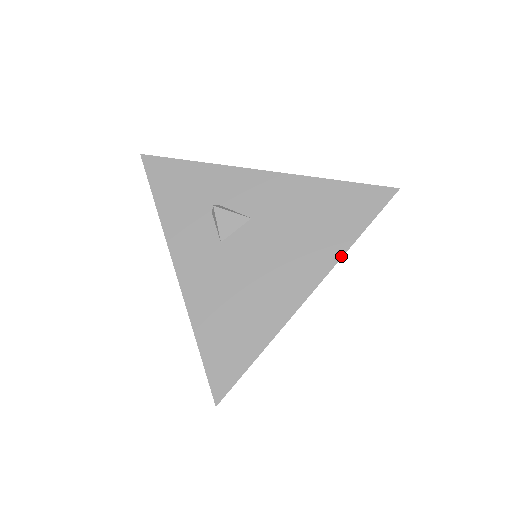
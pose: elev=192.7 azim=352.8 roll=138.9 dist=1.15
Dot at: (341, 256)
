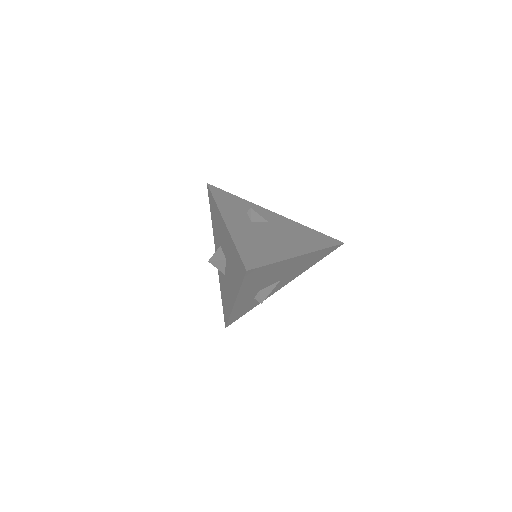
Dot at: (318, 250)
